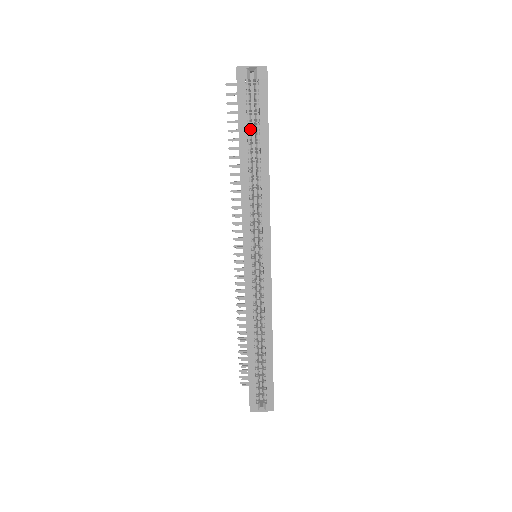
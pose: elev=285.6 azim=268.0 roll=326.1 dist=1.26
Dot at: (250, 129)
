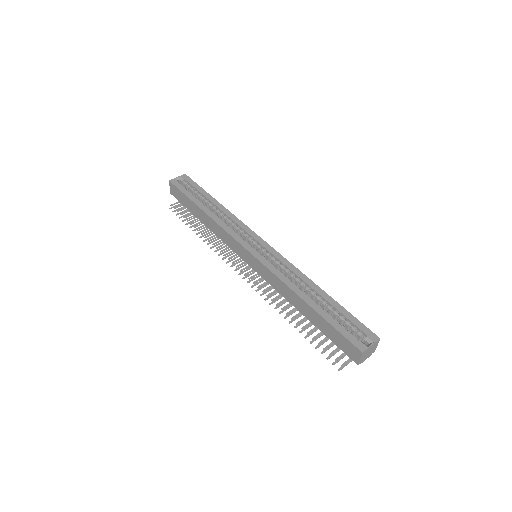
Dot at: occluded
